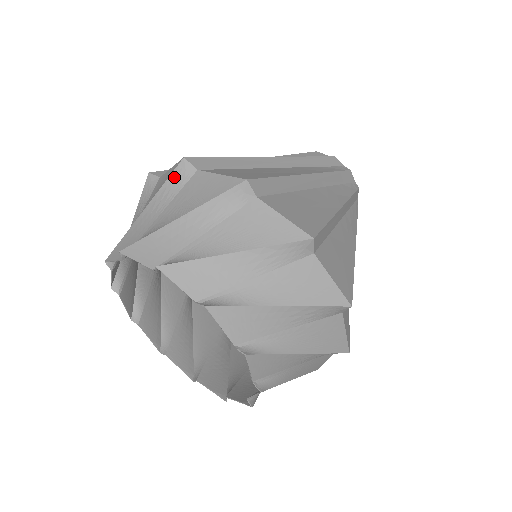
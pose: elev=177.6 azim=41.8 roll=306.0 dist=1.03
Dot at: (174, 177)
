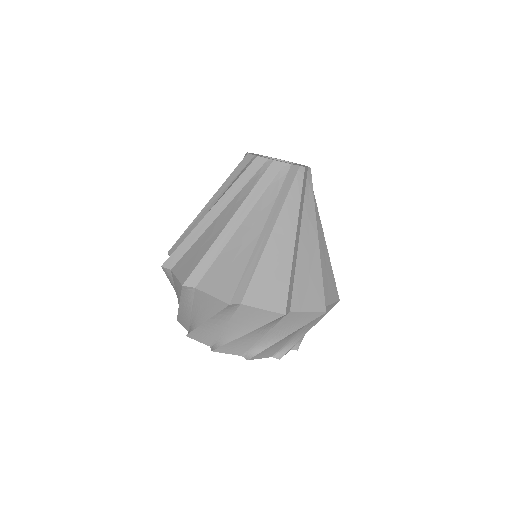
Dot at: (225, 311)
